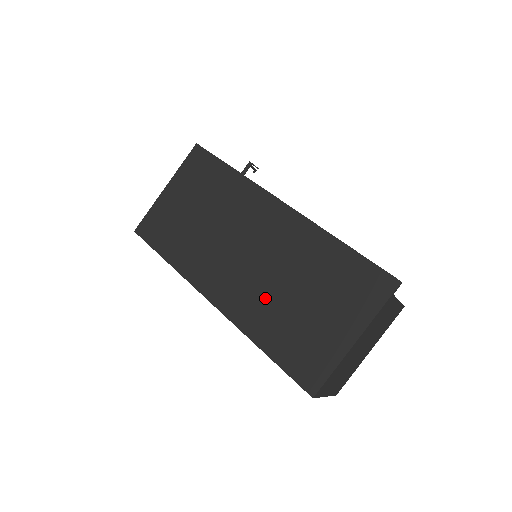
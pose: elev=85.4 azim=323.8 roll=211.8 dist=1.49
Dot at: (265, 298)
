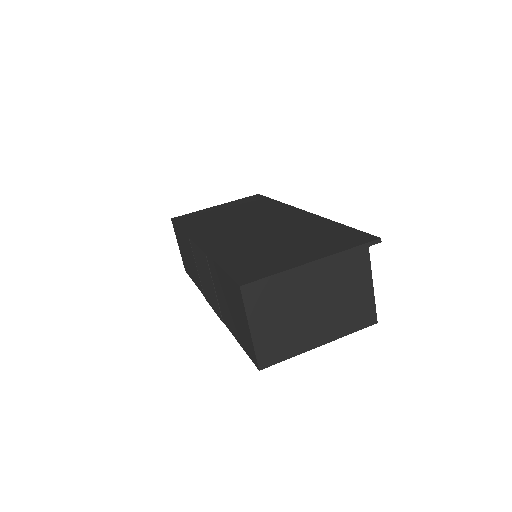
Dot at: (247, 242)
